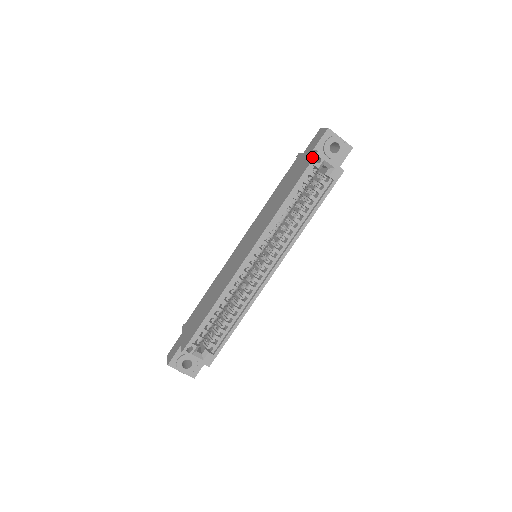
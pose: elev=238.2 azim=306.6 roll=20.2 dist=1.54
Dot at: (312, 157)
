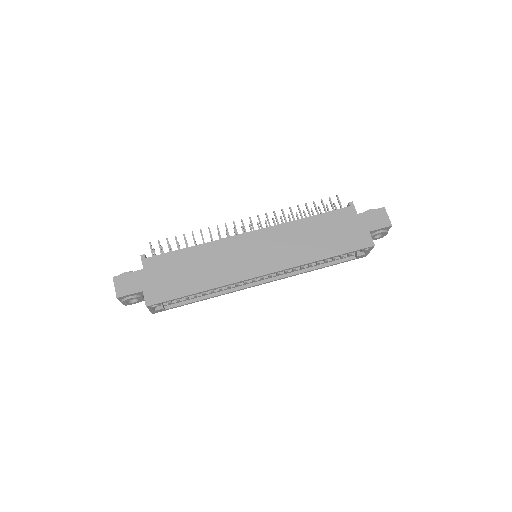
Dot at: (367, 244)
